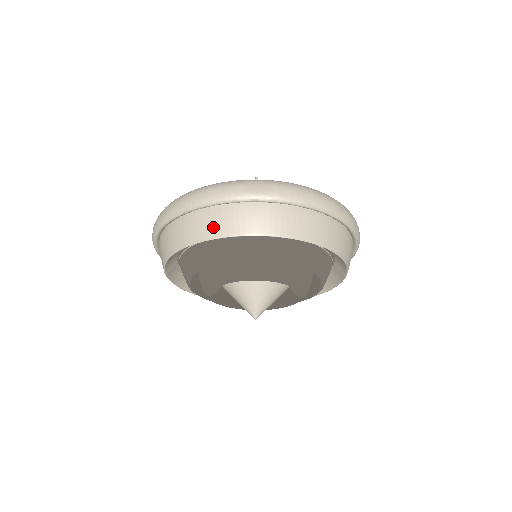
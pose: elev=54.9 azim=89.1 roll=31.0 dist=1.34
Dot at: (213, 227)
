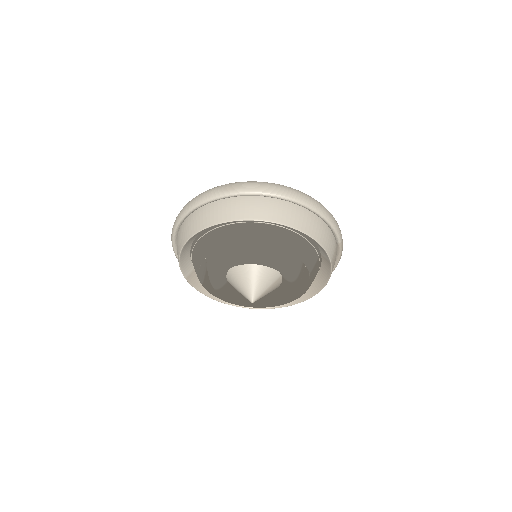
Dot at: (201, 222)
